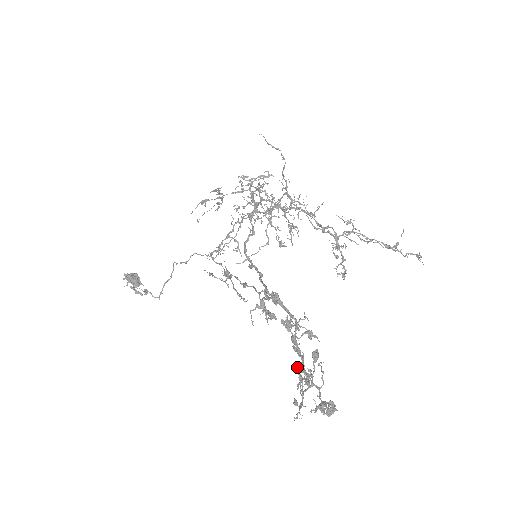
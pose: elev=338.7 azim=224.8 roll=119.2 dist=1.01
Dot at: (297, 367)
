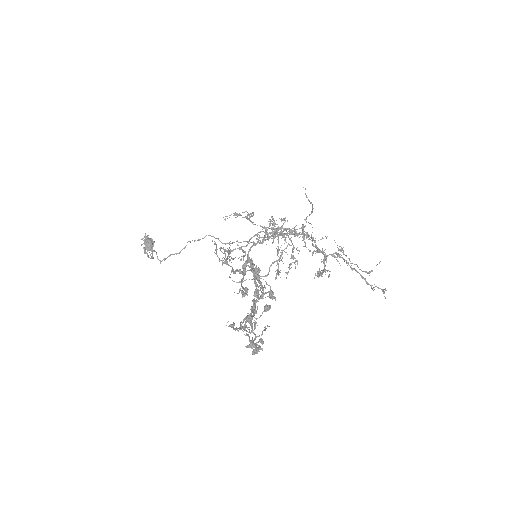
Dot at: occluded
